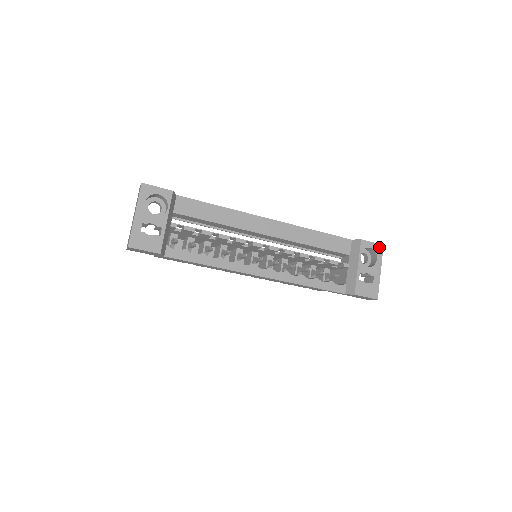
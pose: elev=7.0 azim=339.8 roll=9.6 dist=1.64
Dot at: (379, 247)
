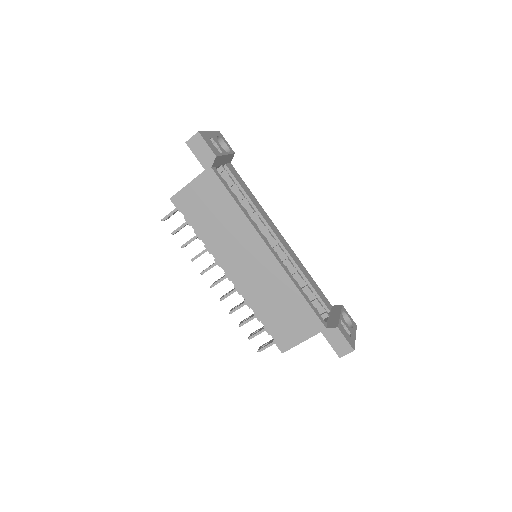
Dot at: (354, 323)
